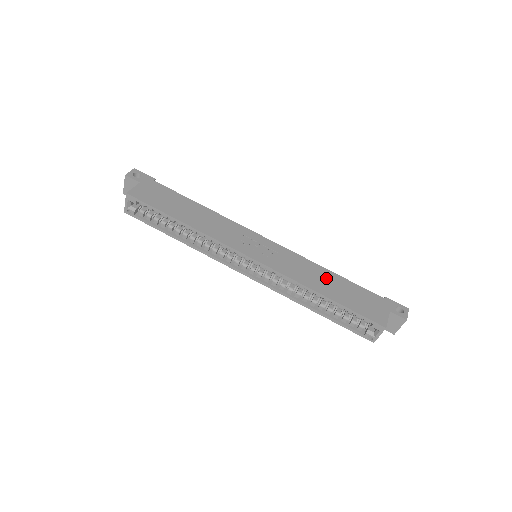
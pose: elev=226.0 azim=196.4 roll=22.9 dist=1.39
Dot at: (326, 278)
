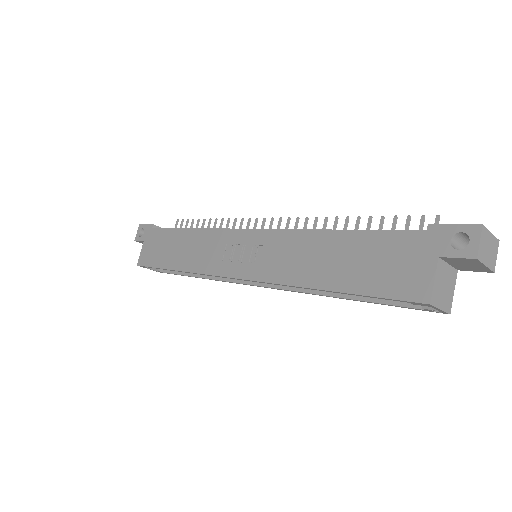
Dot at: (325, 251)
